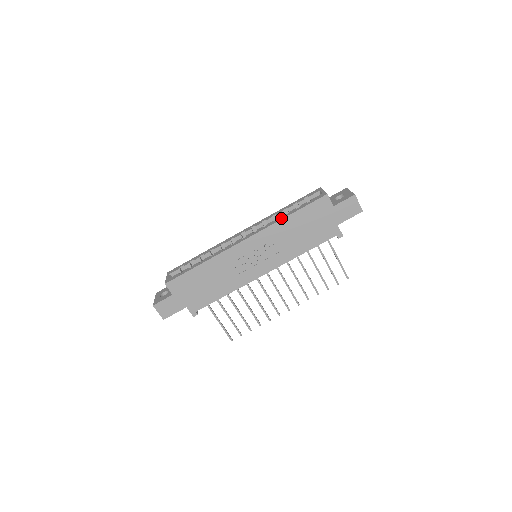
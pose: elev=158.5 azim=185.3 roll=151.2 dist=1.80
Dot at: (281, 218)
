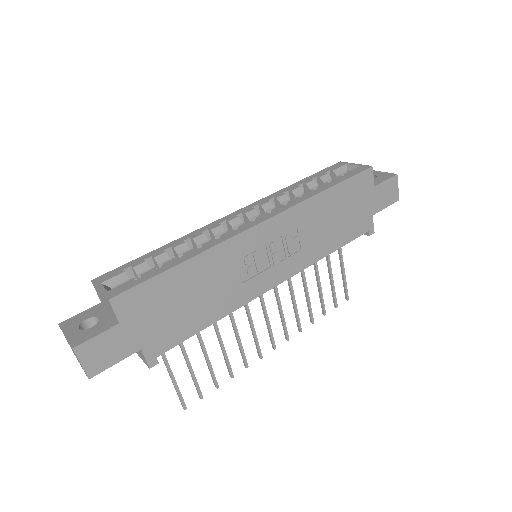
Dot at: (313, 193)
